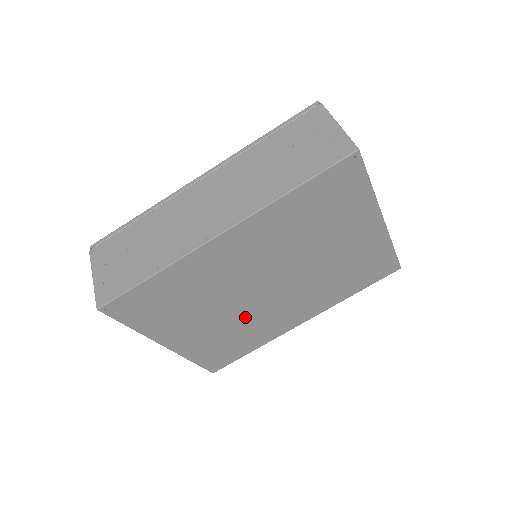
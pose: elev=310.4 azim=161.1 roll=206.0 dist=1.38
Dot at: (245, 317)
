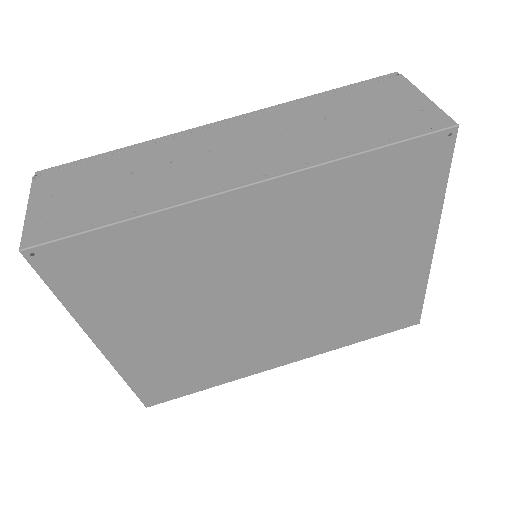
Dot at: (220, 334)
